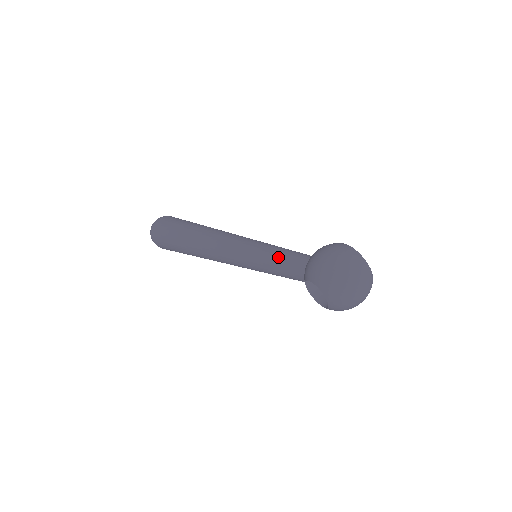
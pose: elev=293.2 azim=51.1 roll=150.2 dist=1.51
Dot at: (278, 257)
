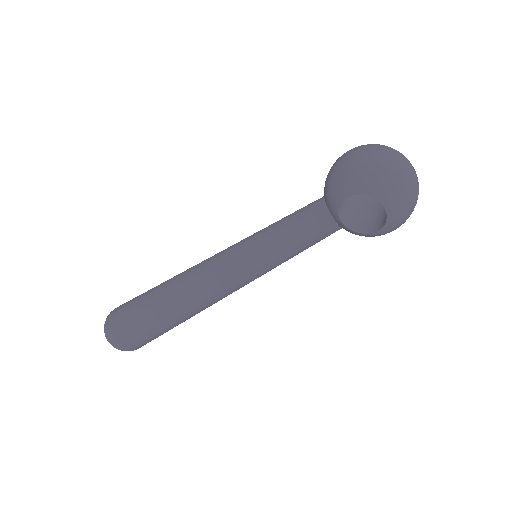
Dot at: (285, 223)
